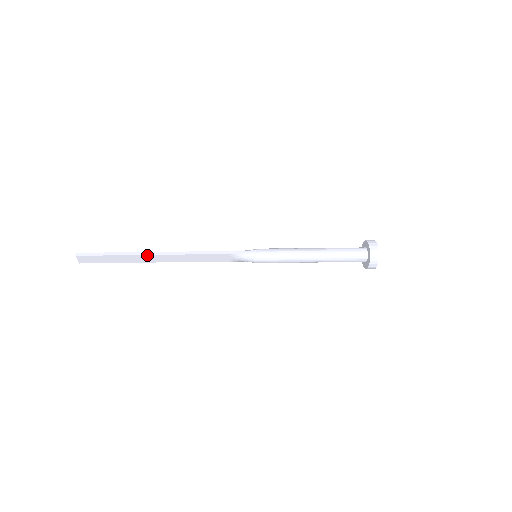
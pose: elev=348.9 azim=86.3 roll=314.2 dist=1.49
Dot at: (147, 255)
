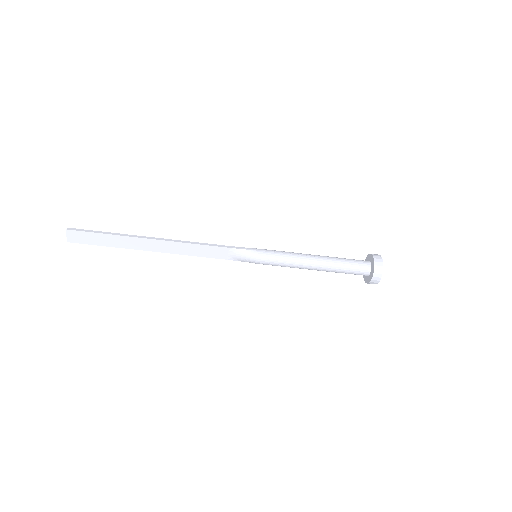
Dot at: (142, 238)
